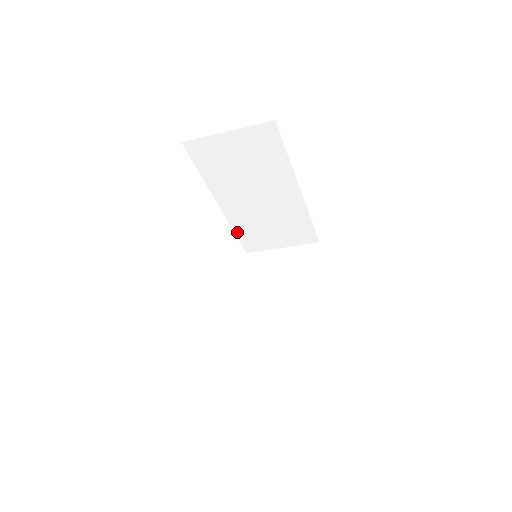
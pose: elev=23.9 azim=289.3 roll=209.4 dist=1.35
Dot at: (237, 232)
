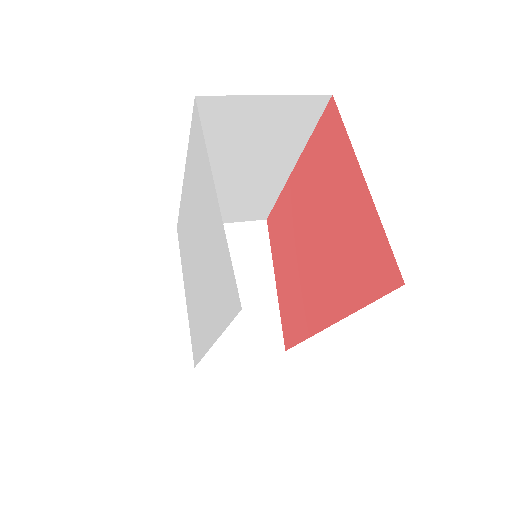
Dot at: occluded
